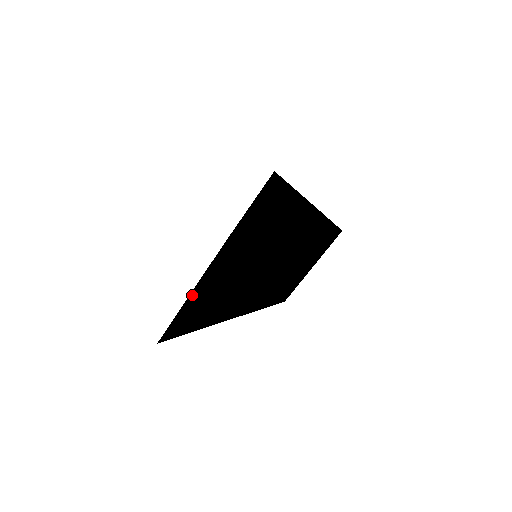
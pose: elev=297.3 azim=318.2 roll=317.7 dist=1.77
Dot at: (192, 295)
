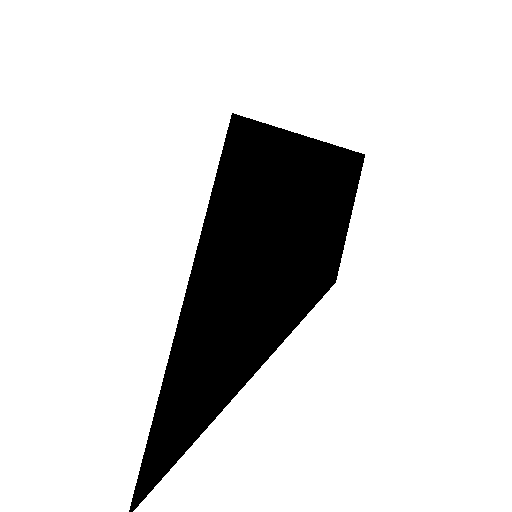
Dot at: (161, 398)
